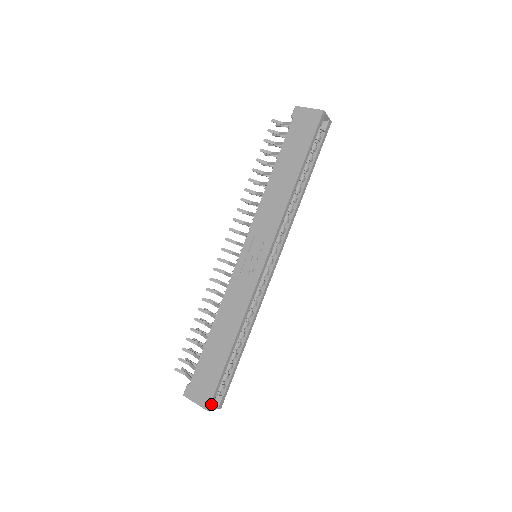
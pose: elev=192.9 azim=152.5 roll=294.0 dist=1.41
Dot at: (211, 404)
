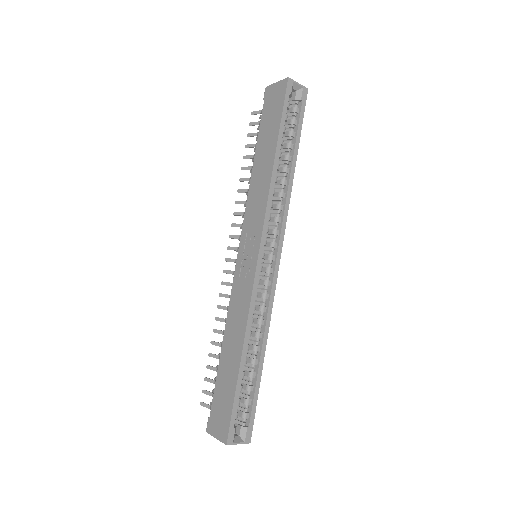
Dot at: (230, 436)
